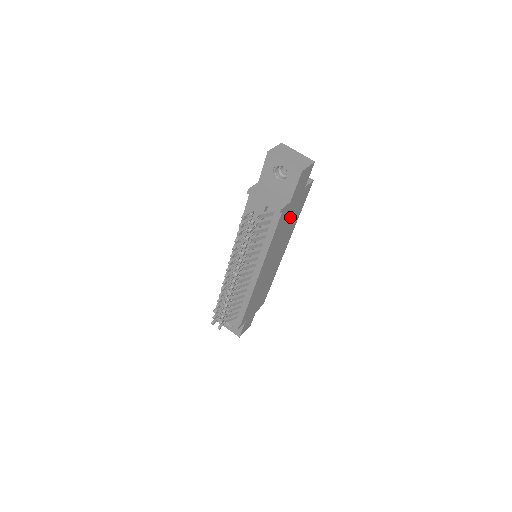
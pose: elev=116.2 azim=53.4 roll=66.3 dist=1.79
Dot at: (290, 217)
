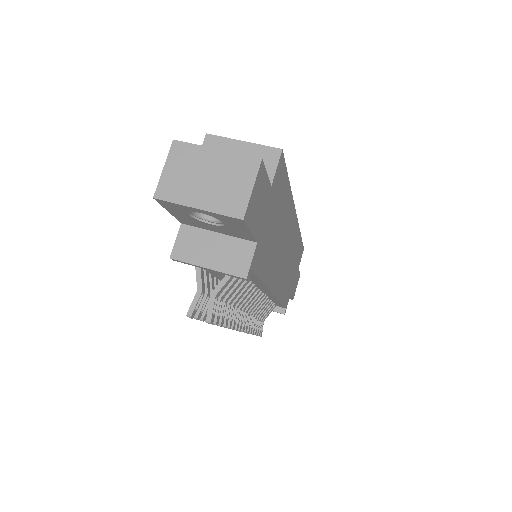
Dot at: (274, 225)
